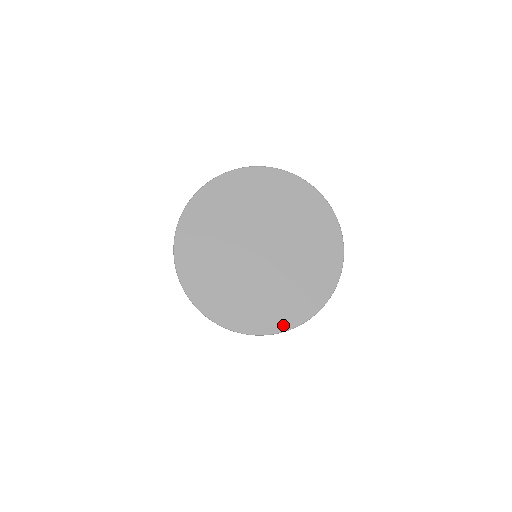
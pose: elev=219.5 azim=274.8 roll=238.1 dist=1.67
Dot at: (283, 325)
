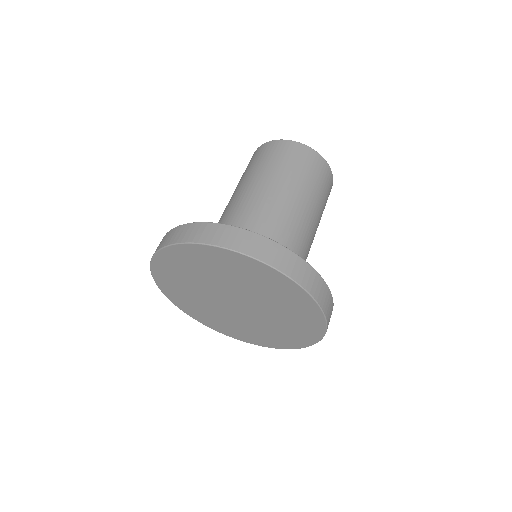
Dot at: (285, 346)
